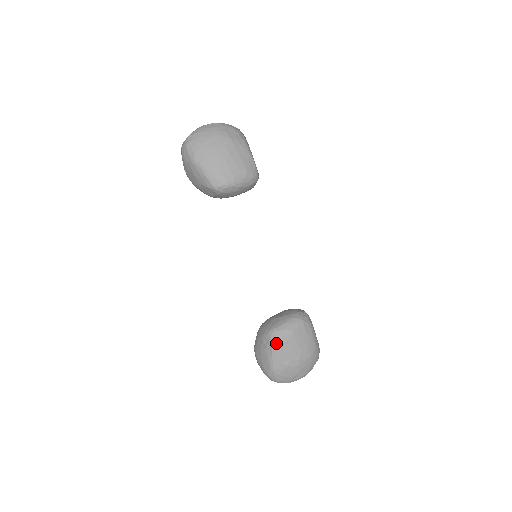
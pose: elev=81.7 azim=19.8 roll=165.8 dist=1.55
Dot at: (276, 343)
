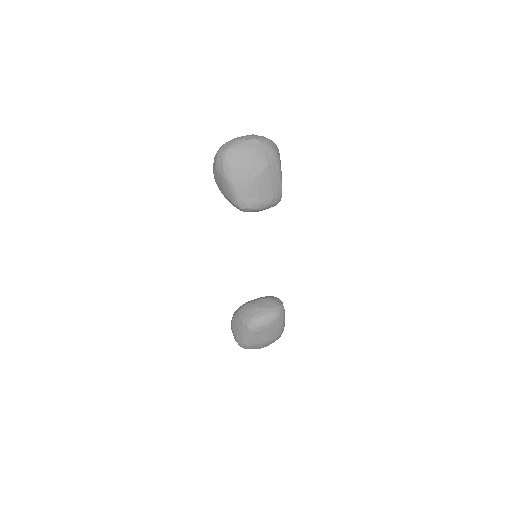
Dot at: (253, 330)
